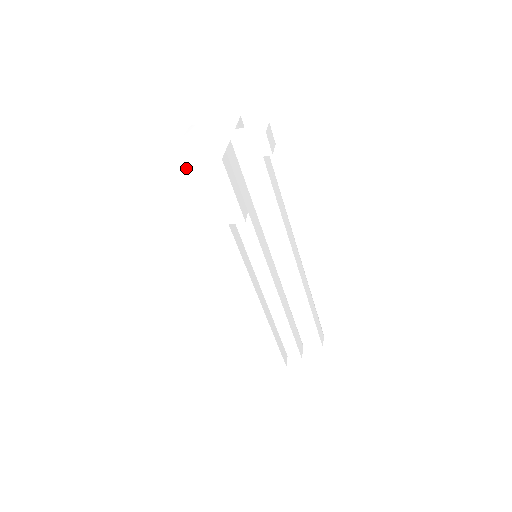
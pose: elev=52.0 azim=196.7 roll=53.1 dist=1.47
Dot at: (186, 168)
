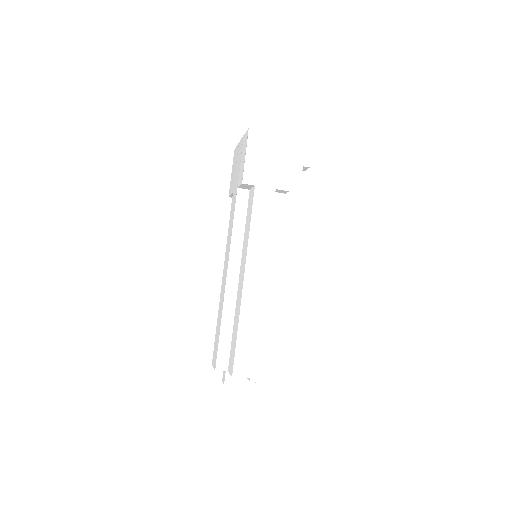
Dot at: (268, 133)
